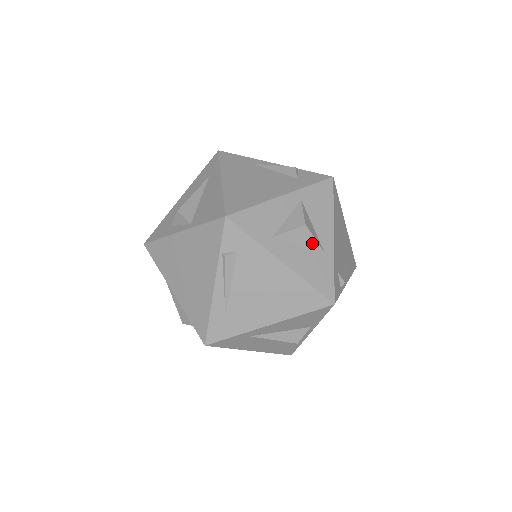
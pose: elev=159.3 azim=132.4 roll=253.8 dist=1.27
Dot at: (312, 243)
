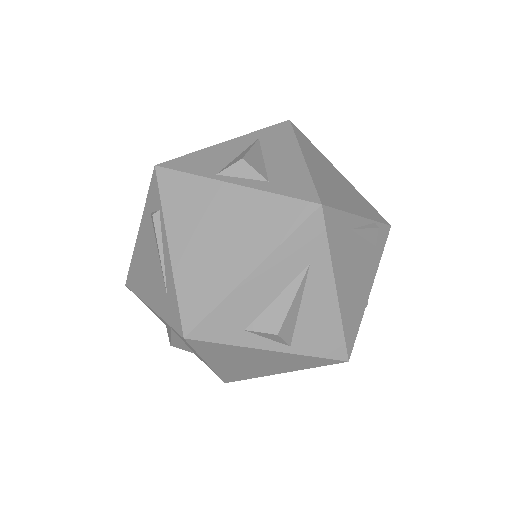
Dot at: occluded
